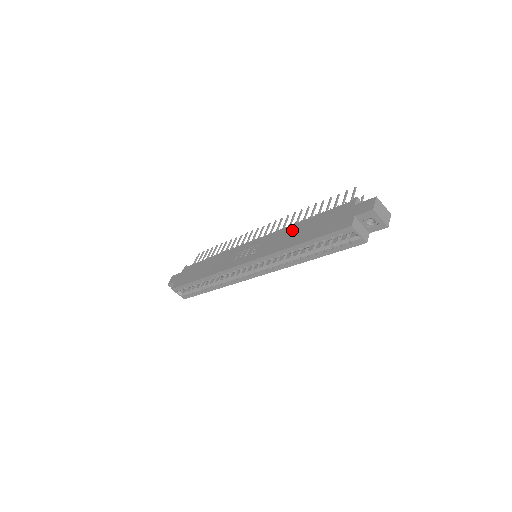
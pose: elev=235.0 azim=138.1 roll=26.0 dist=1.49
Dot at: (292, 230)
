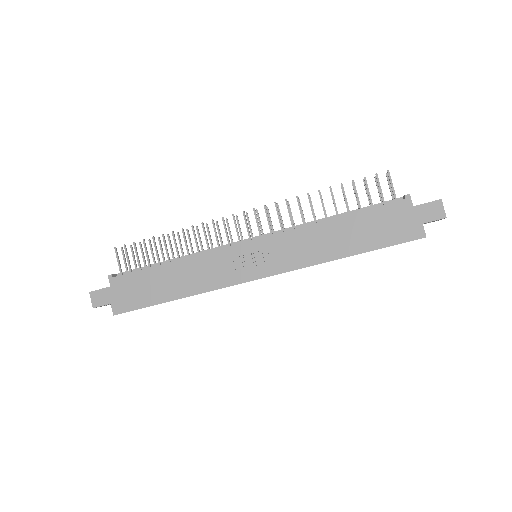
Dot at: (324, 232)
